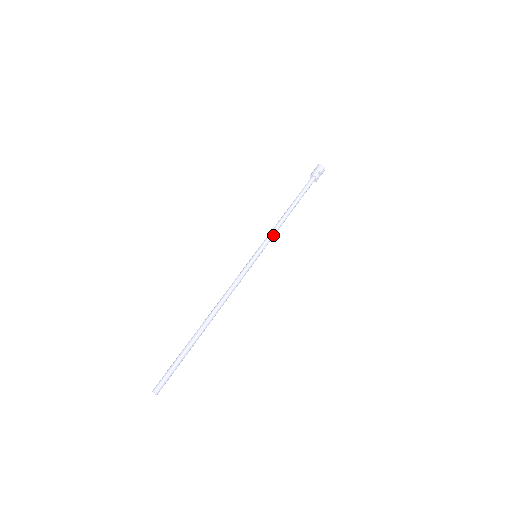
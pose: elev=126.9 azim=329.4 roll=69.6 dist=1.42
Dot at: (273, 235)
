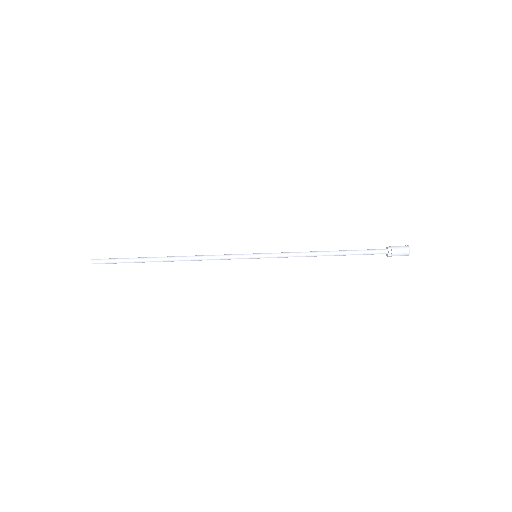
Dot at: occluded
